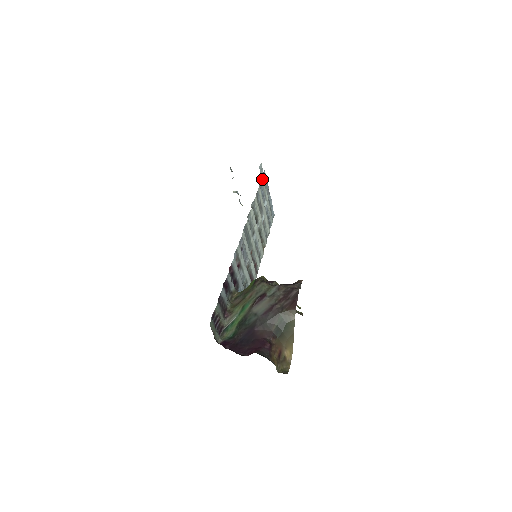
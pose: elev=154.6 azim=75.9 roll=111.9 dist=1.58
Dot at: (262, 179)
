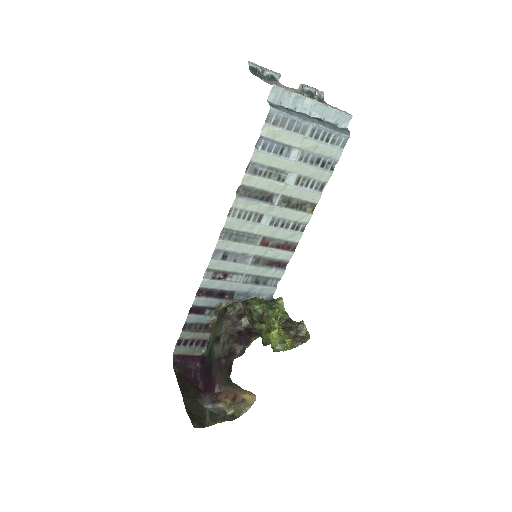
Dot at: (265, 130)
